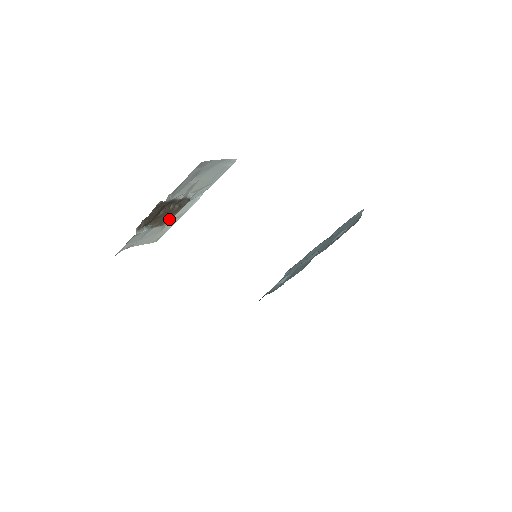
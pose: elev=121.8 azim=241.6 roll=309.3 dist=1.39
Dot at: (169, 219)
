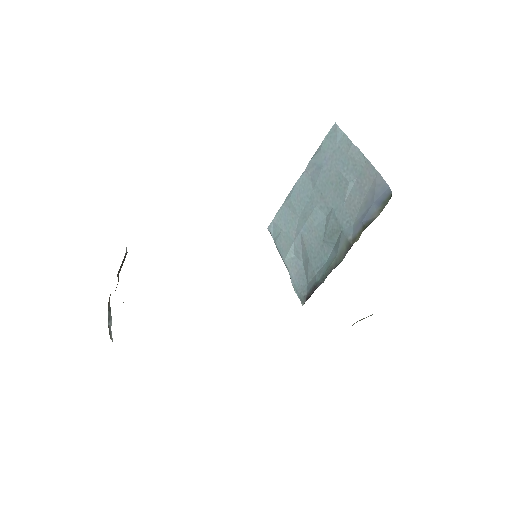
Dot at: occluded
